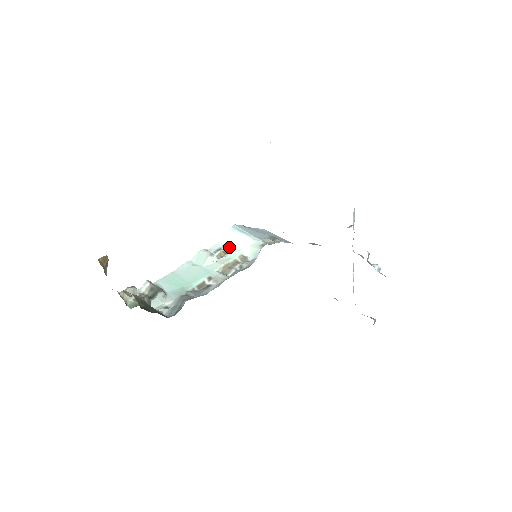
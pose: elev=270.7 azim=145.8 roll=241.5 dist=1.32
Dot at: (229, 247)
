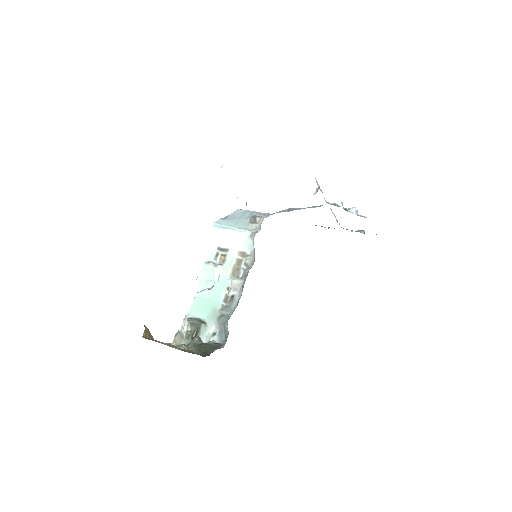
Dot at: (223, 248)
